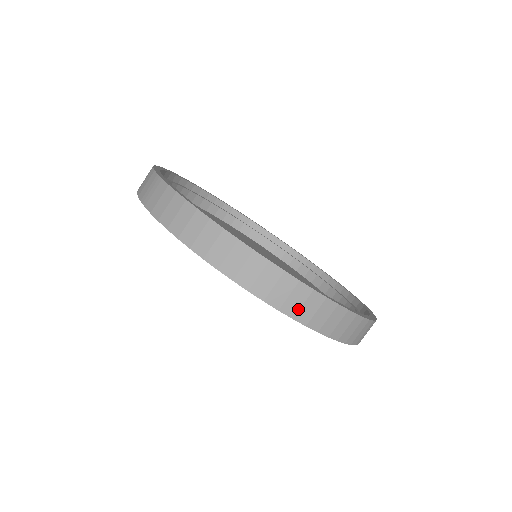
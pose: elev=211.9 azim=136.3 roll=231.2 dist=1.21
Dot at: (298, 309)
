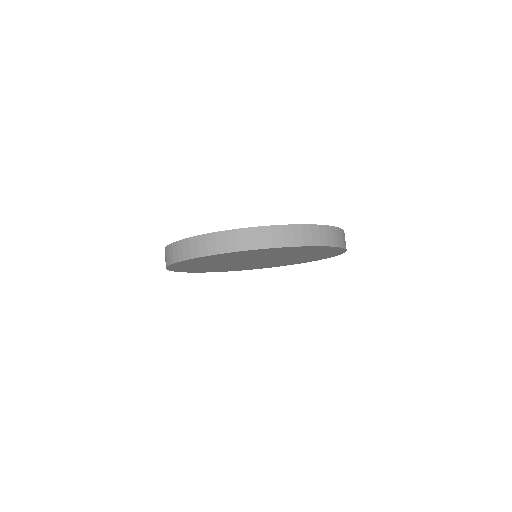
Dot at: occluded
